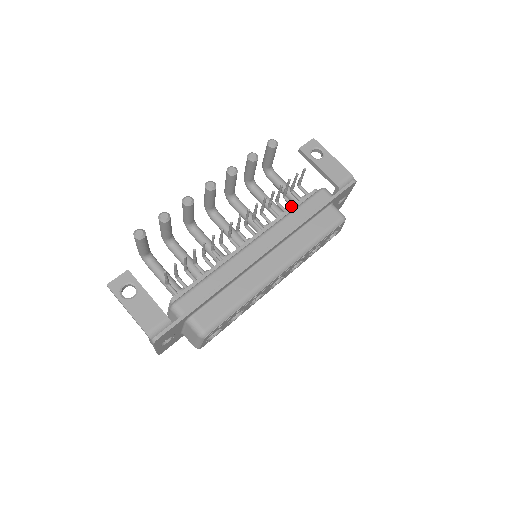
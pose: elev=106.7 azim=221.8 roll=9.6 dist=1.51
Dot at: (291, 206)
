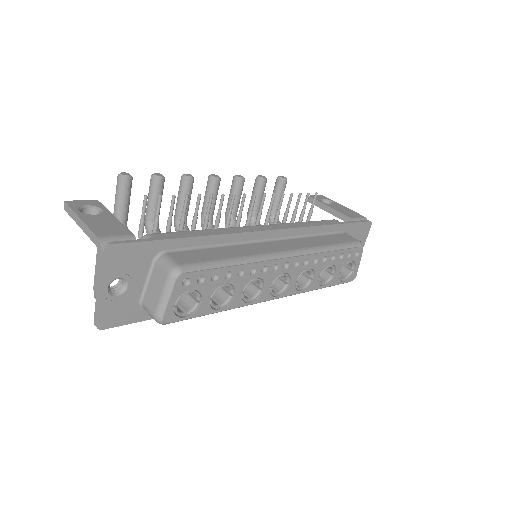
Dot at: occluded
